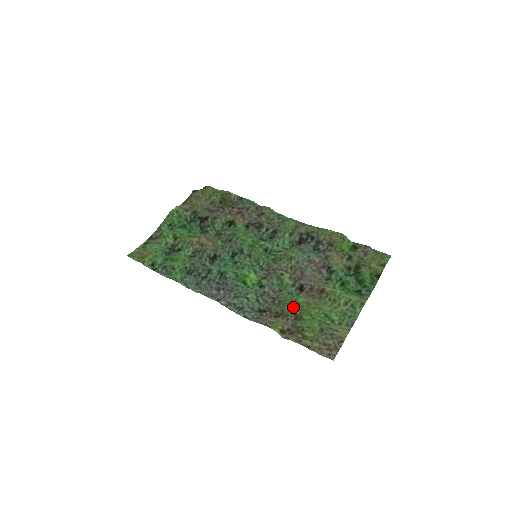
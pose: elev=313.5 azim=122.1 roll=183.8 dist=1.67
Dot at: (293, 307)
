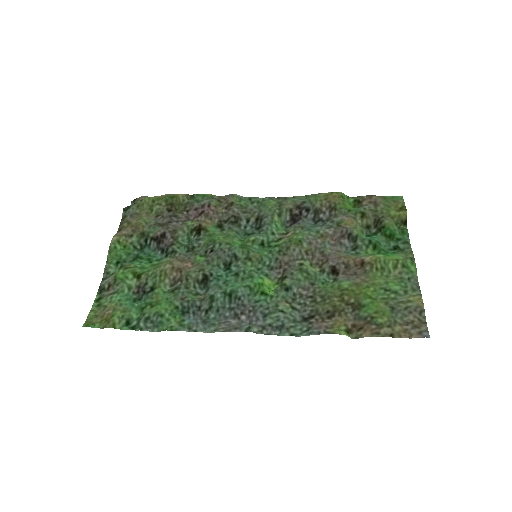
Dot at: (343, 297)
